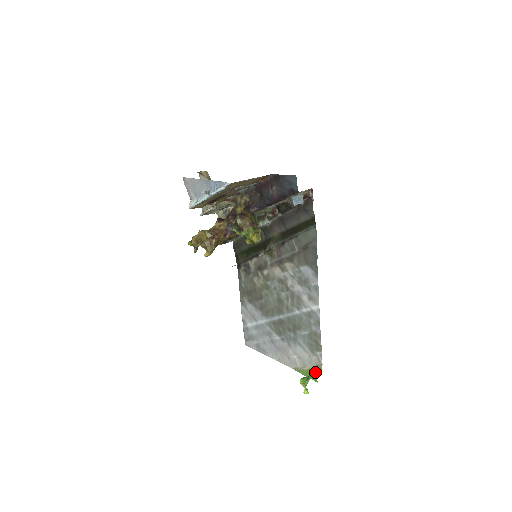
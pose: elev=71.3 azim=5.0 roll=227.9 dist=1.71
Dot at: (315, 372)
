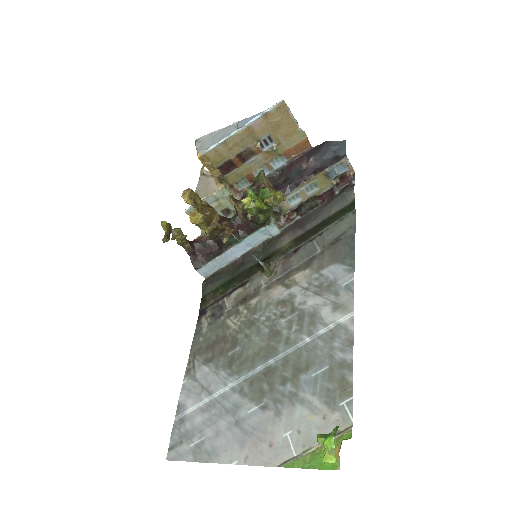
Dot at: (335, 446)
